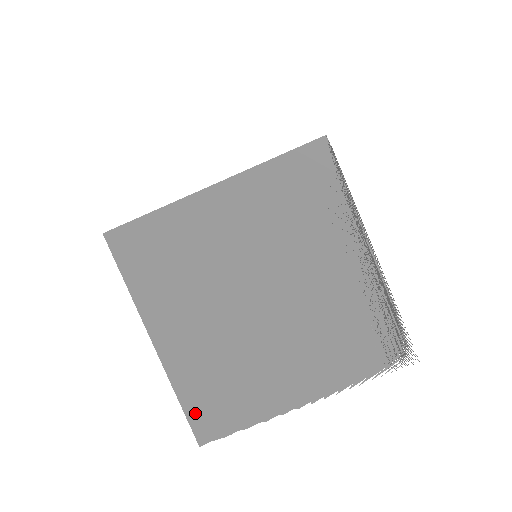
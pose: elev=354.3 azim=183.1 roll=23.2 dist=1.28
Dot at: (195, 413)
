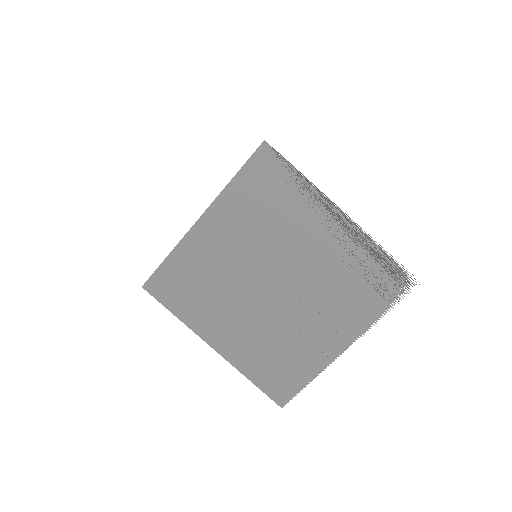
Dot at: (267, 386)
